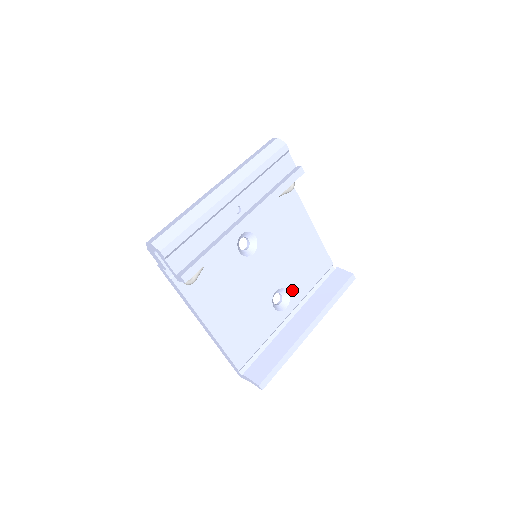
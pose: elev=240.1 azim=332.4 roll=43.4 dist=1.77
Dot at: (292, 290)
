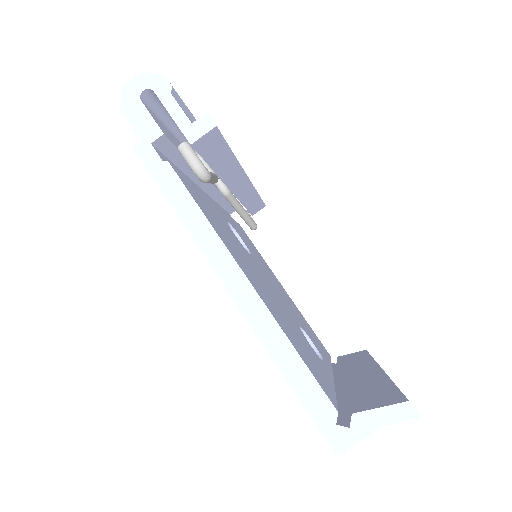
Dot at: (314, 344)
